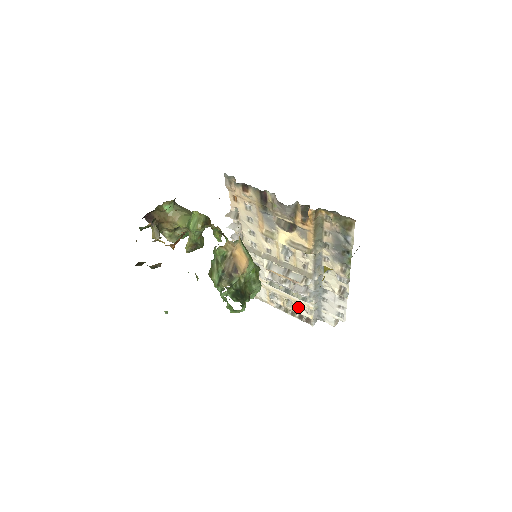
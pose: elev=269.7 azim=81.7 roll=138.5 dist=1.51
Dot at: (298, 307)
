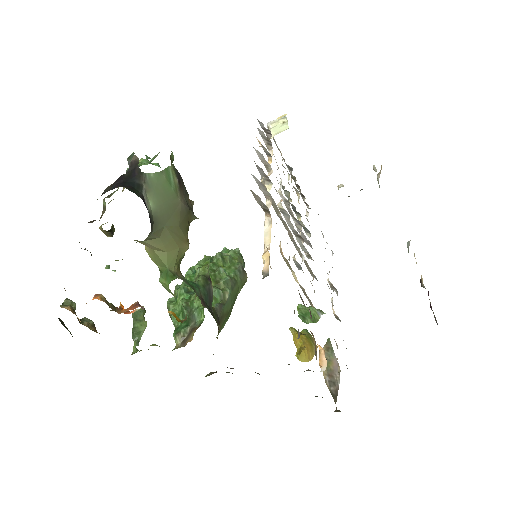
Dot at: occluded
